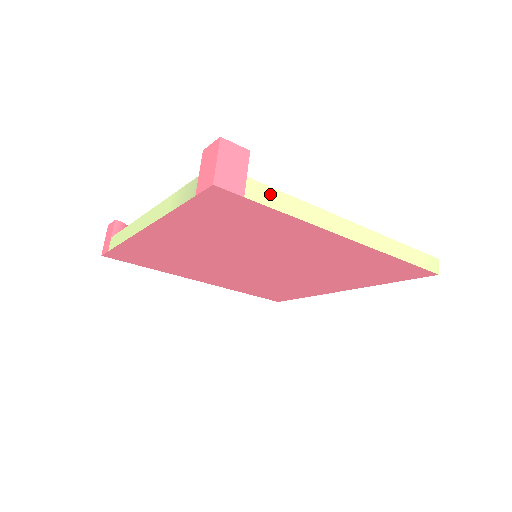
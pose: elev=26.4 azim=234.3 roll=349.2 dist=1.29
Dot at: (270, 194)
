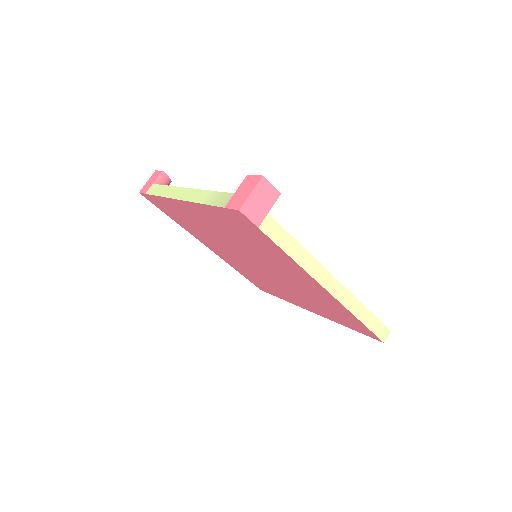
Dot at: (280, 232)
